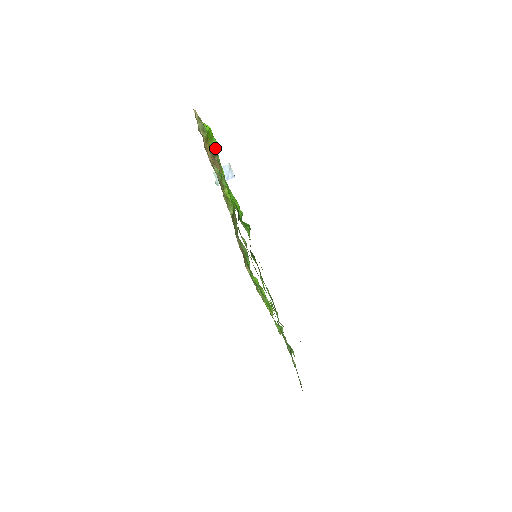
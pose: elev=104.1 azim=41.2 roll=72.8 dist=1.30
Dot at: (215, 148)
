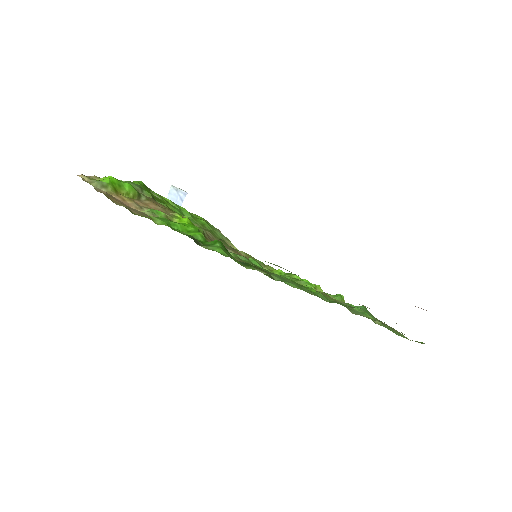
Dot at: (133, 191)
